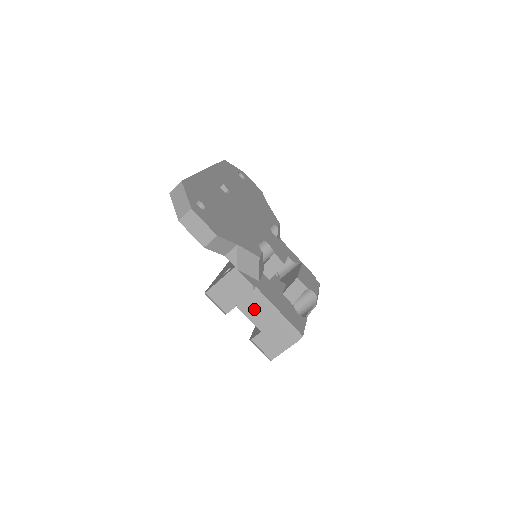
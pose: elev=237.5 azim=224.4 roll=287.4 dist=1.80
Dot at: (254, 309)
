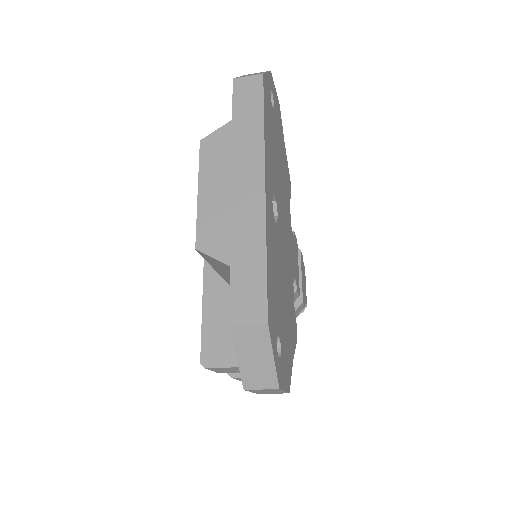
Dot at: occluded
